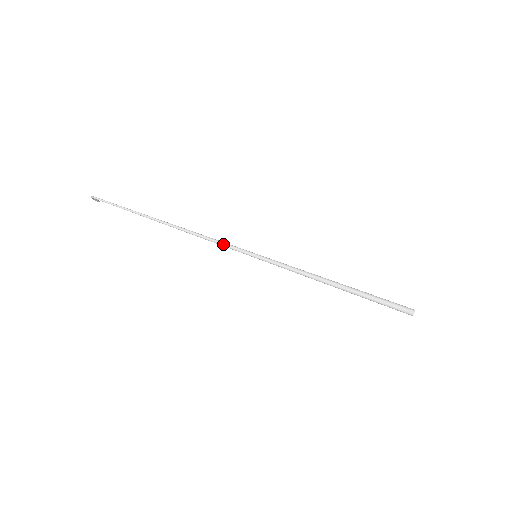
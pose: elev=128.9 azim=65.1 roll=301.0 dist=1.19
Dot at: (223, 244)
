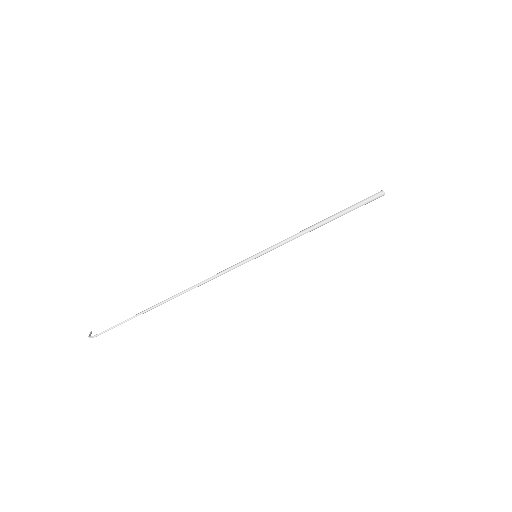
Dot at: (227, 271)
